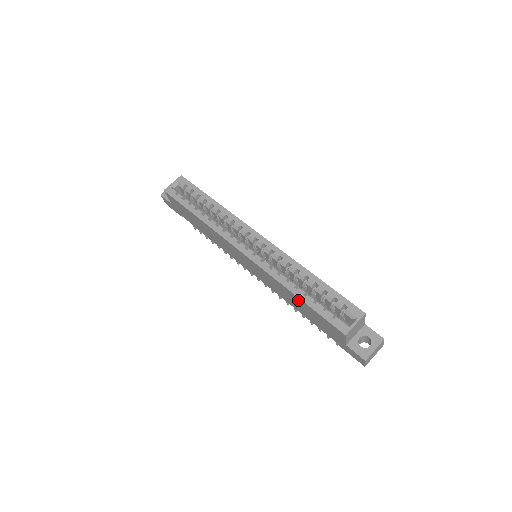
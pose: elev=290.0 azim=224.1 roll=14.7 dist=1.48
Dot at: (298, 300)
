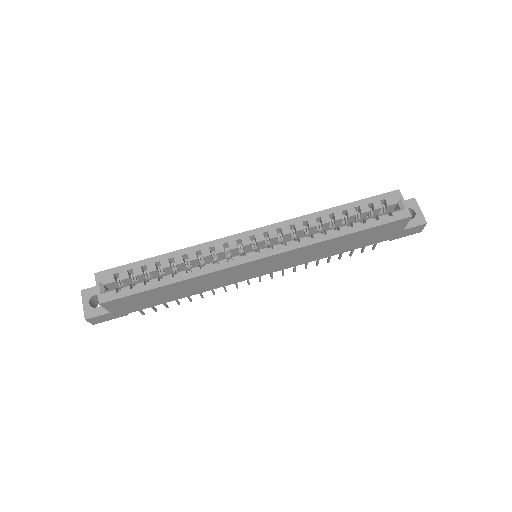
Dot at: (346, 238)
